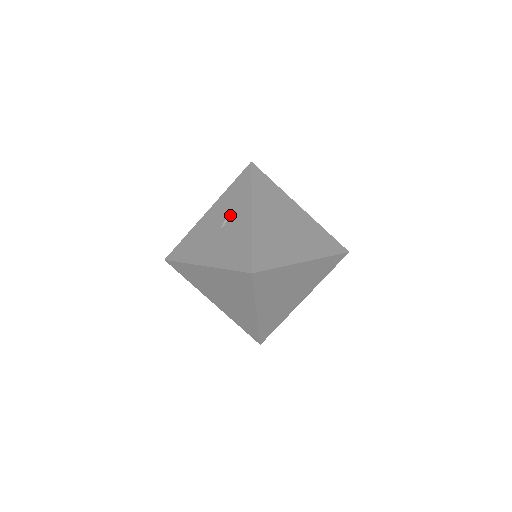
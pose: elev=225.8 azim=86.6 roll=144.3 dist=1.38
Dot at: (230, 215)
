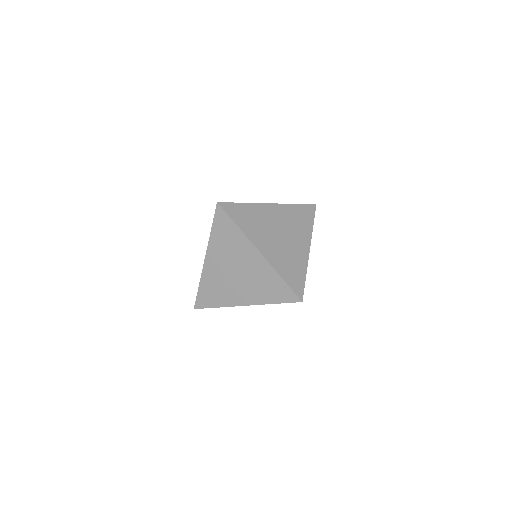
Dot at: occluded
